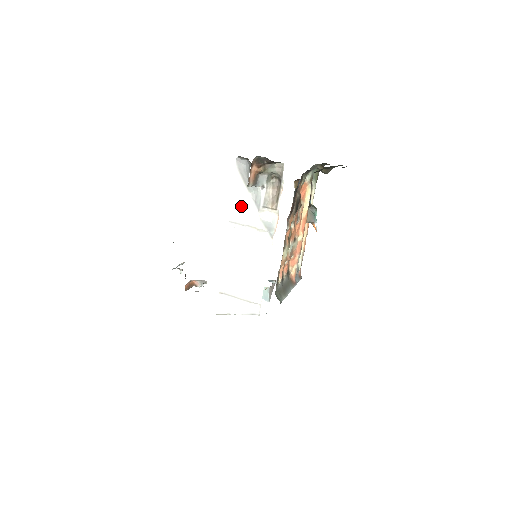
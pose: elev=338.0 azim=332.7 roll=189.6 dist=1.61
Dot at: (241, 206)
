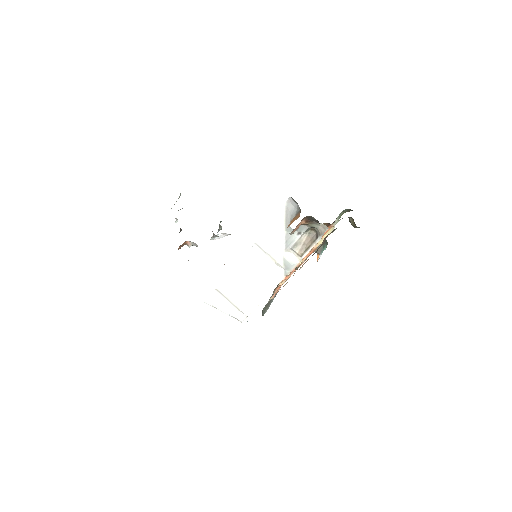
Dot at: (272, 237)
